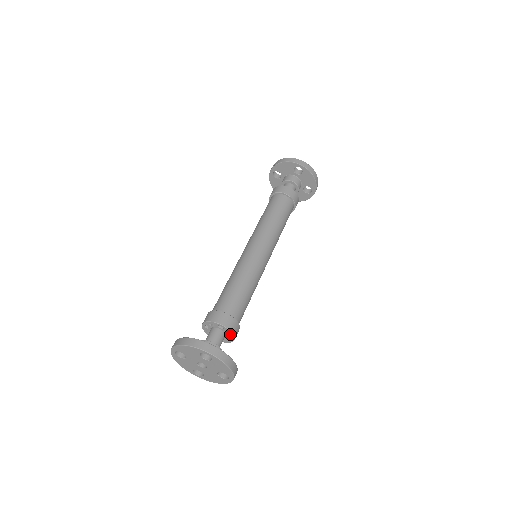
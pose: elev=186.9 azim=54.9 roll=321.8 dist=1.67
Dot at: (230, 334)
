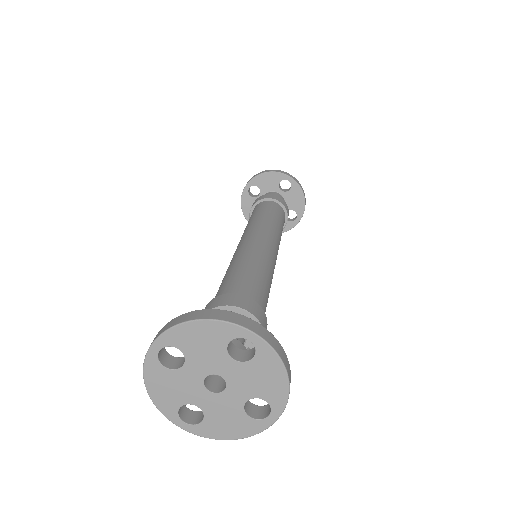
Dot at: occluded
